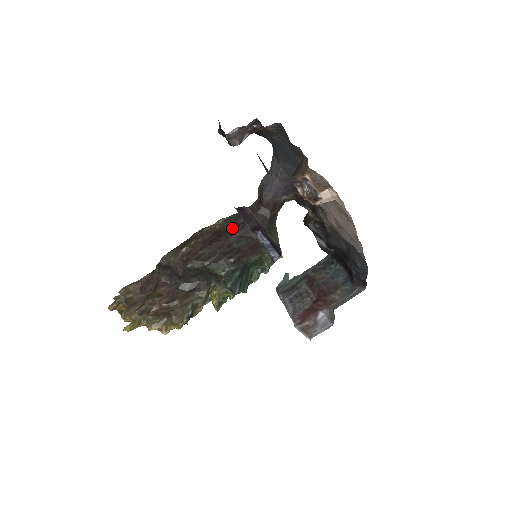
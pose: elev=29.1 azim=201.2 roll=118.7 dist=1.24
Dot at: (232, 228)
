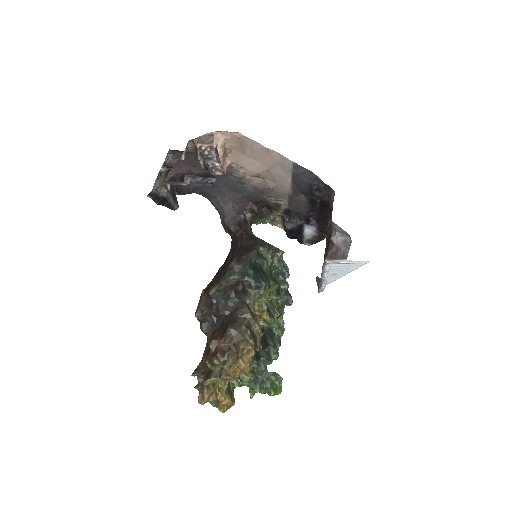
Dot at: (226, 258)
